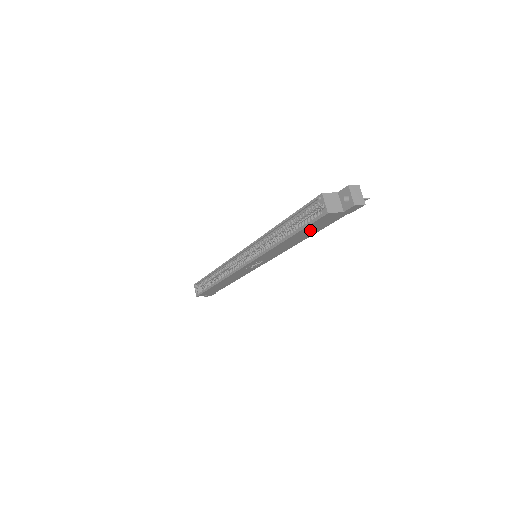
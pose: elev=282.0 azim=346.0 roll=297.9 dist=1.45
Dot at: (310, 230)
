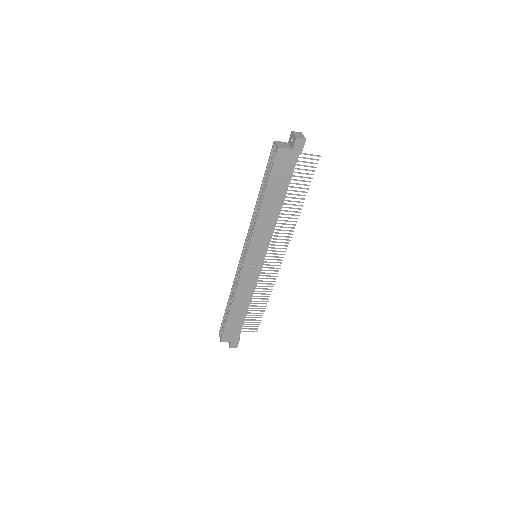
Dot at: (278, 184)
